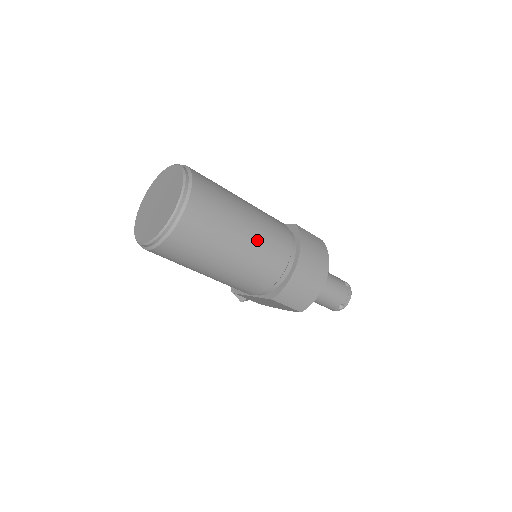
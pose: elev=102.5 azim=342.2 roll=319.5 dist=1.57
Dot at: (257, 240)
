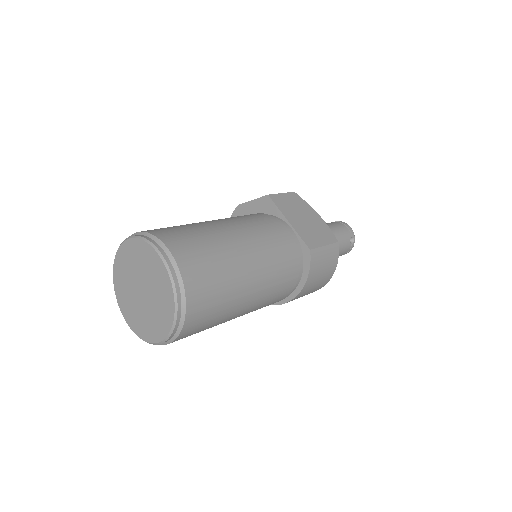
Dot at: (256, 307)
